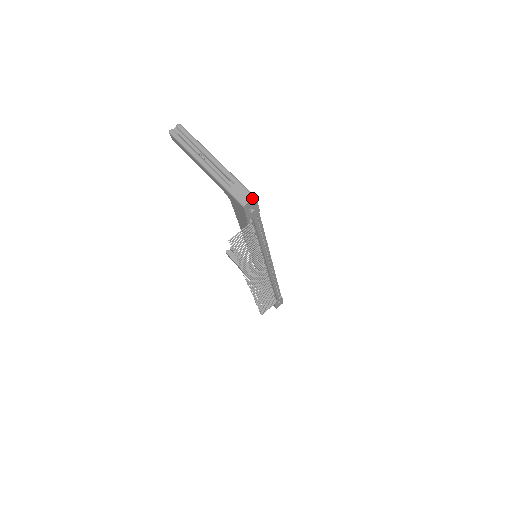
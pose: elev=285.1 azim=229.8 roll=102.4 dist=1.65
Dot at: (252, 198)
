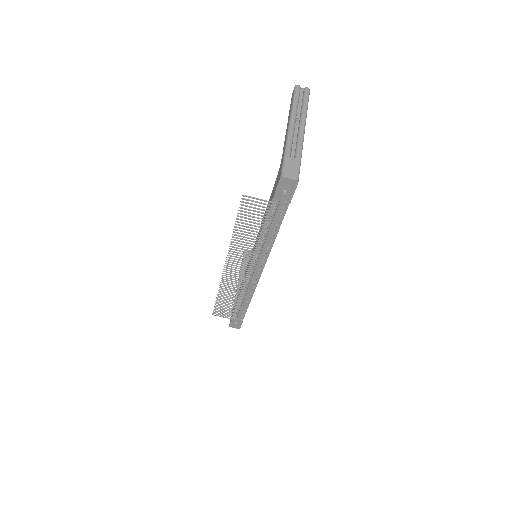
Dot at: (295, 178)
